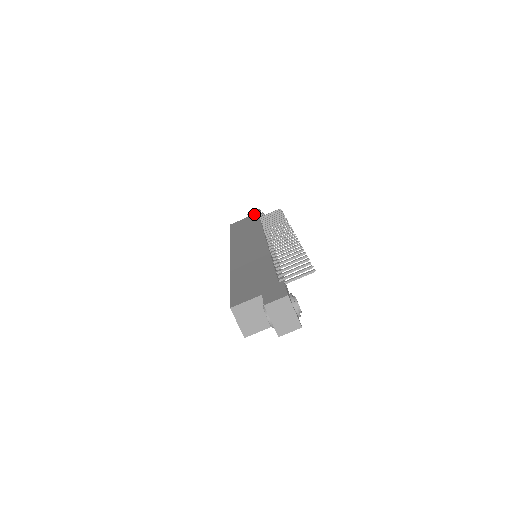
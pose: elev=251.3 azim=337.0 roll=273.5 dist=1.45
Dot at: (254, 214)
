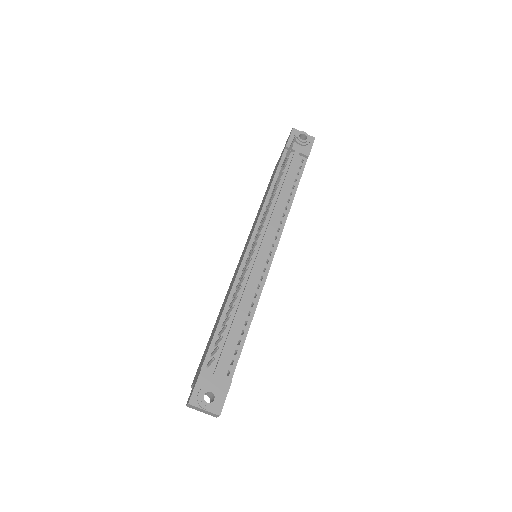
Dot at: (284, 147)
